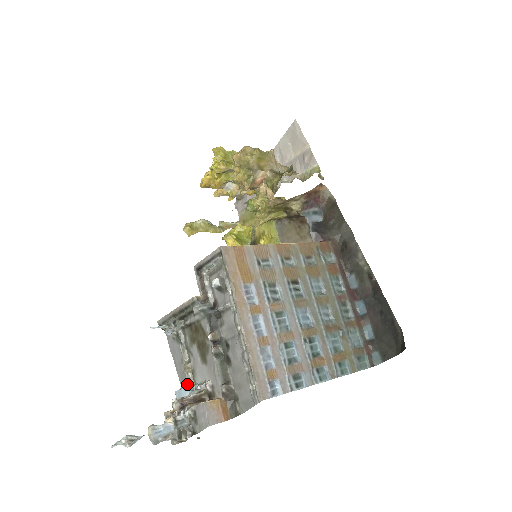
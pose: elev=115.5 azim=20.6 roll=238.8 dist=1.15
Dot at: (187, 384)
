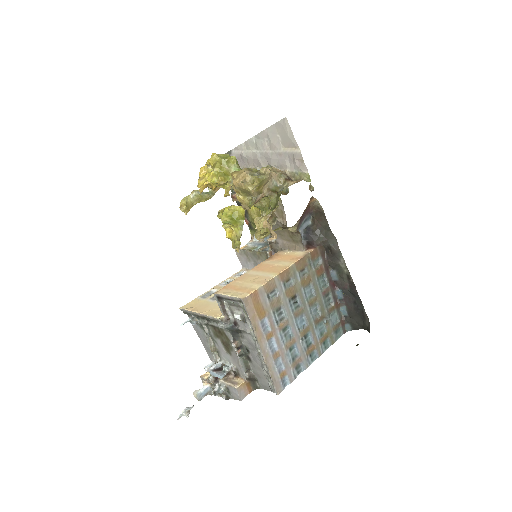
Dot at: (213, 355)
